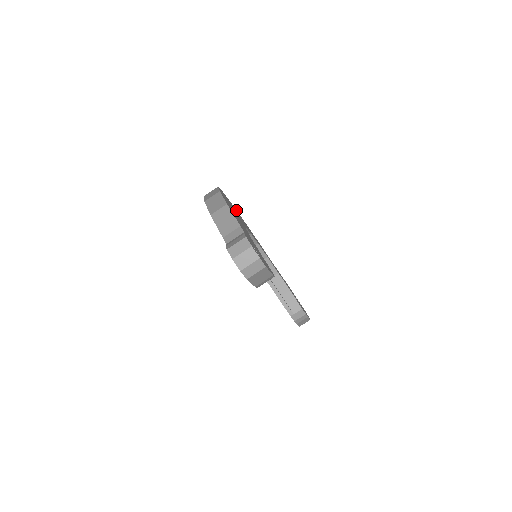
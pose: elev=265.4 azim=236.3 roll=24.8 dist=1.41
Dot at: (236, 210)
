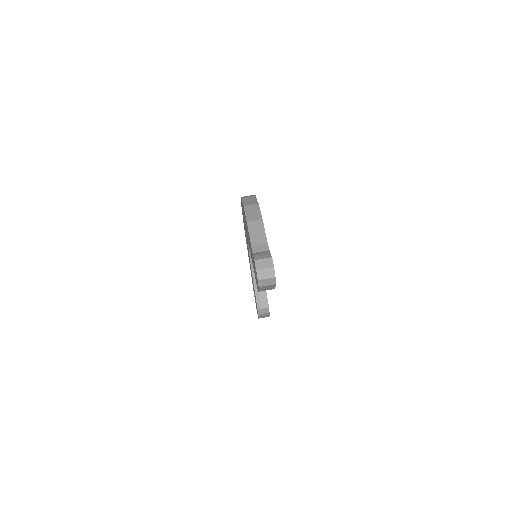
Dot at: occluded
